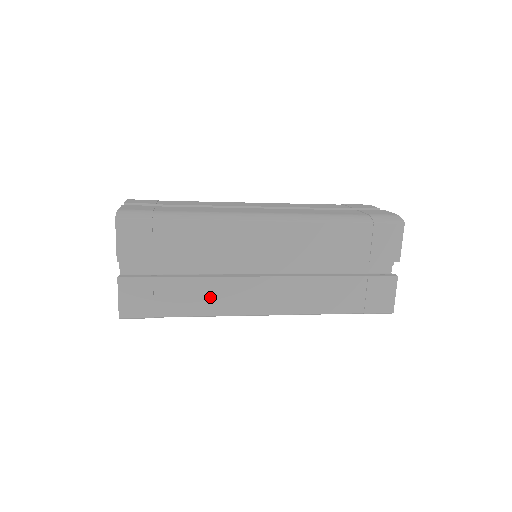
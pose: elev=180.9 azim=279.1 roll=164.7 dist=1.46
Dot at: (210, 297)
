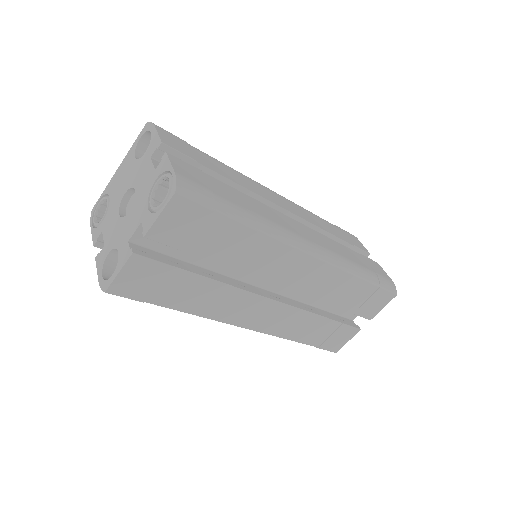
Dot at: (212, 301)
